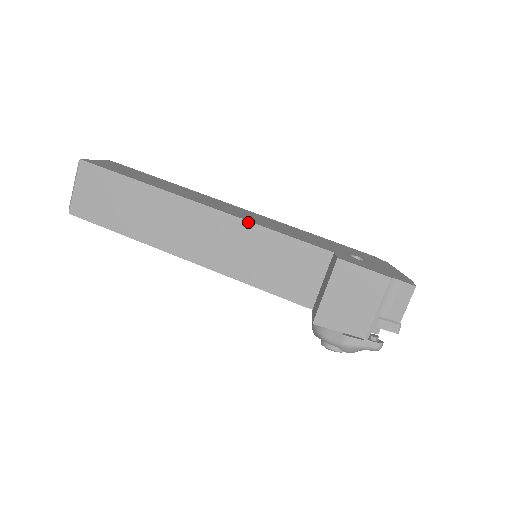
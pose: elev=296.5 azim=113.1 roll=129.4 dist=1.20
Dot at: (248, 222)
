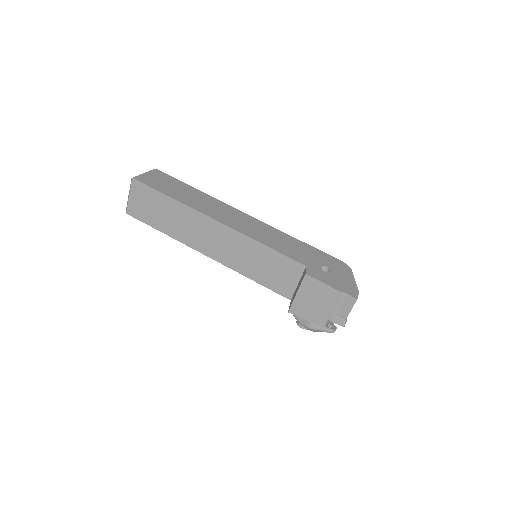
Dot at: (248, 237)
